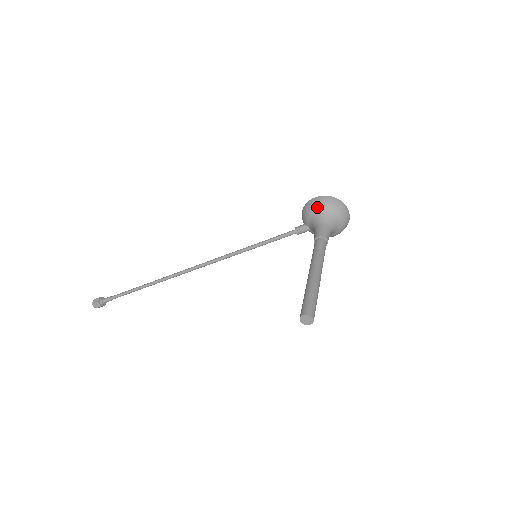
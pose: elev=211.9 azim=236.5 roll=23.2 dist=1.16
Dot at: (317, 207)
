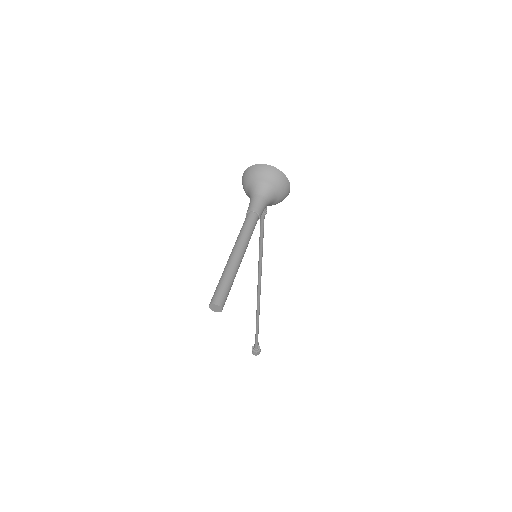
Dot at: (244, 186)
